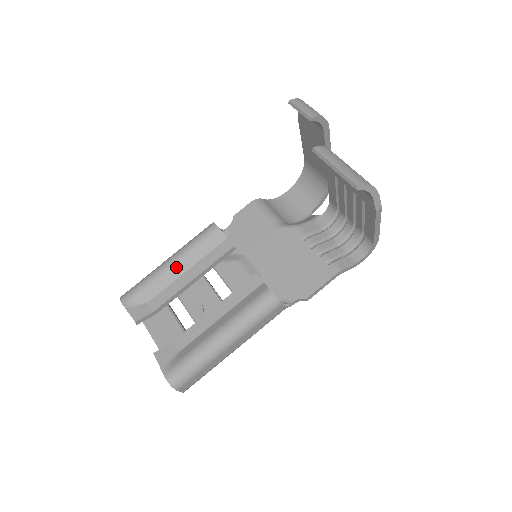
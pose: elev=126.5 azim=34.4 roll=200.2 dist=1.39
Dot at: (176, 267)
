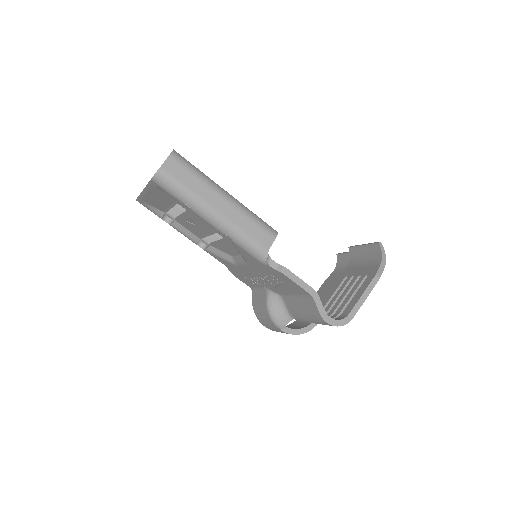
Dot at: occluded
